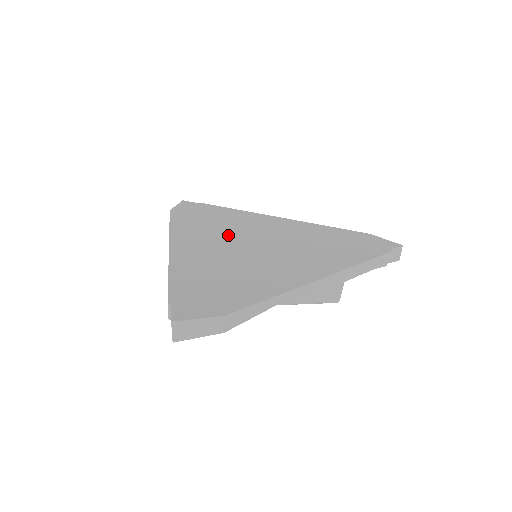
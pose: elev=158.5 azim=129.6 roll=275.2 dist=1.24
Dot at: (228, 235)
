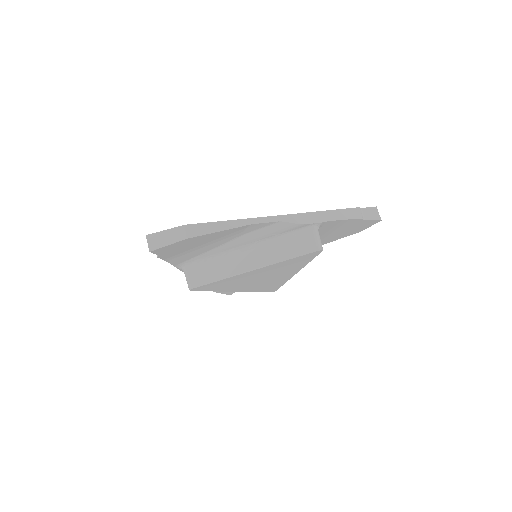
Dot at: occluded
